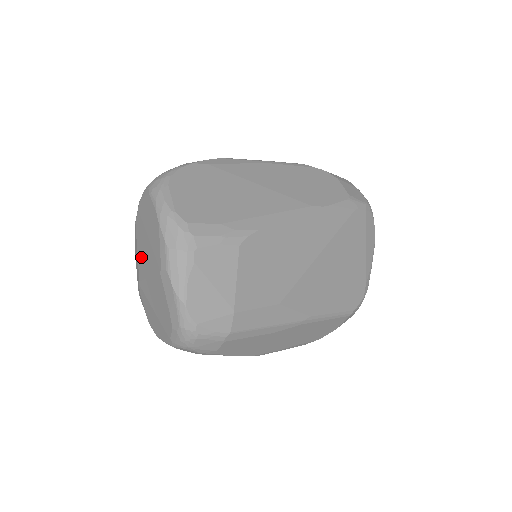
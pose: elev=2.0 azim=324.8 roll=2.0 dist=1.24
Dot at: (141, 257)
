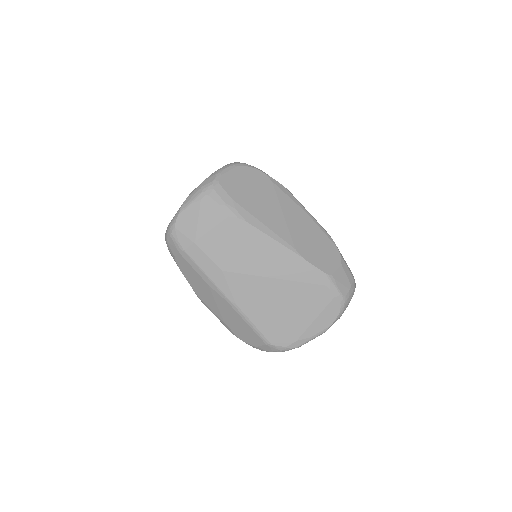
Dot at: occluded
